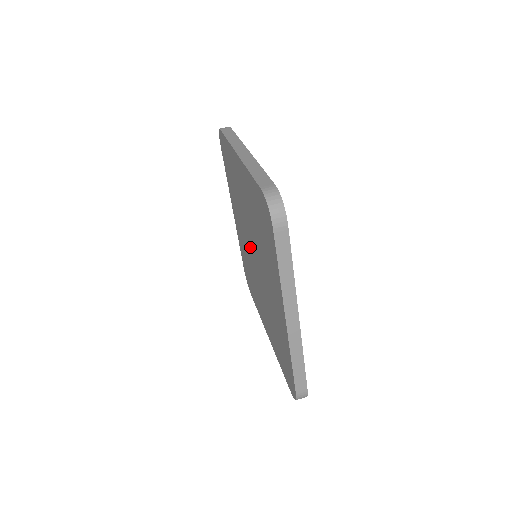
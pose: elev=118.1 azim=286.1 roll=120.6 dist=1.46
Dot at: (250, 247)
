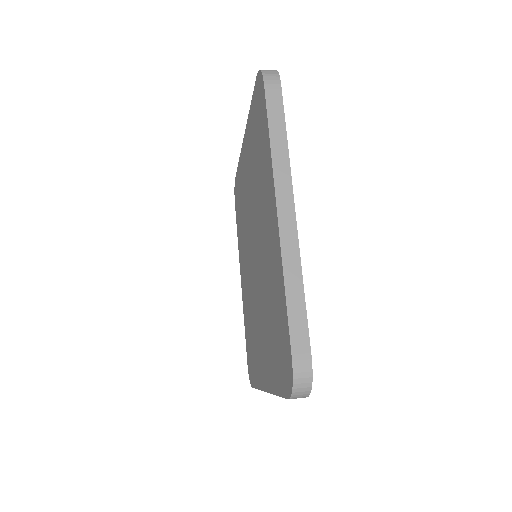
Dot at: (251, 258)
